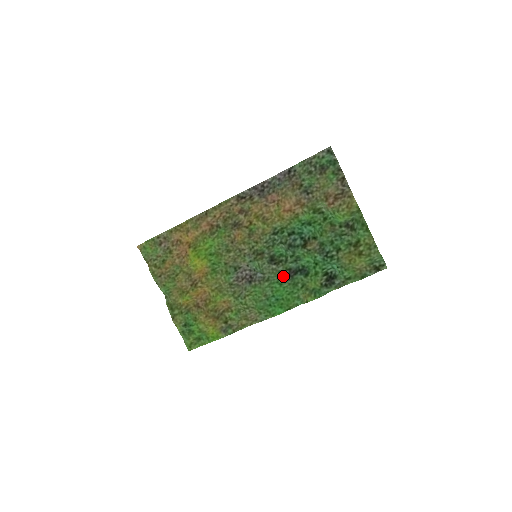
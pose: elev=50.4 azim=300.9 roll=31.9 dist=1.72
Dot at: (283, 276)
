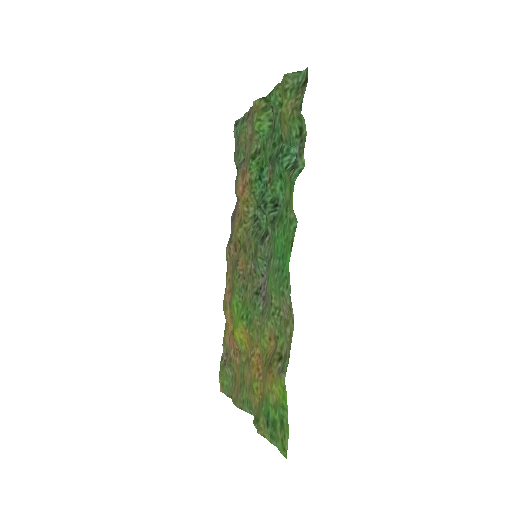
Dot at: (271, 230)
